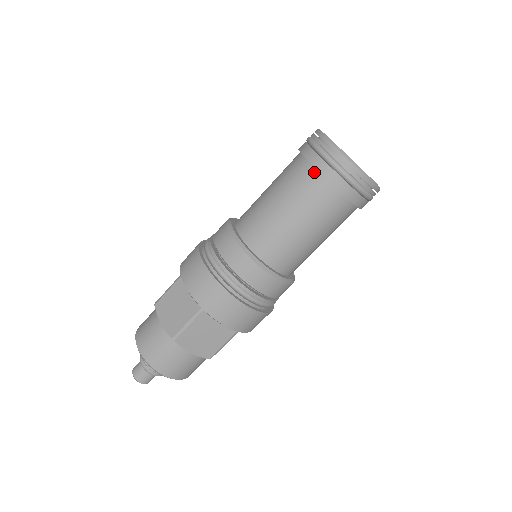
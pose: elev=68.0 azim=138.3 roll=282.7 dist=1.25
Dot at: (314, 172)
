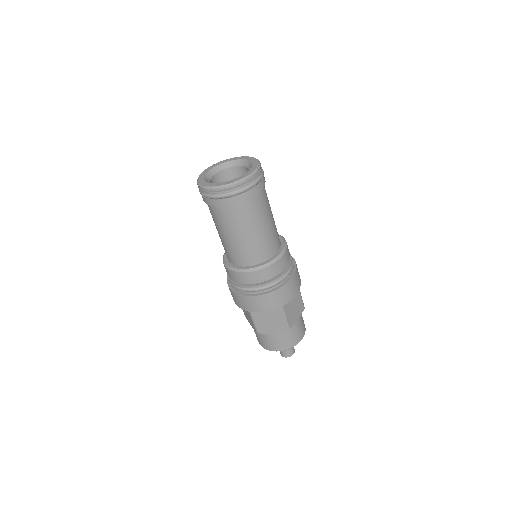
Dot at: (210, 206)
